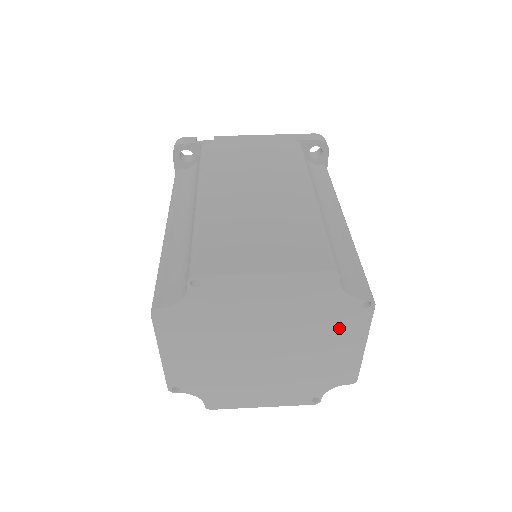
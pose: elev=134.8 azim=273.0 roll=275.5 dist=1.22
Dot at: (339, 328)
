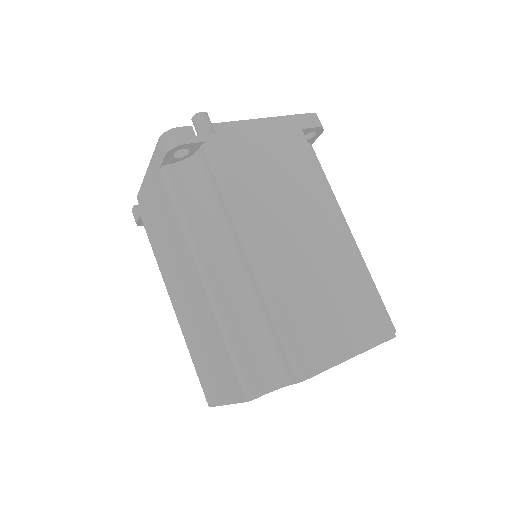
Dot at: occluded
